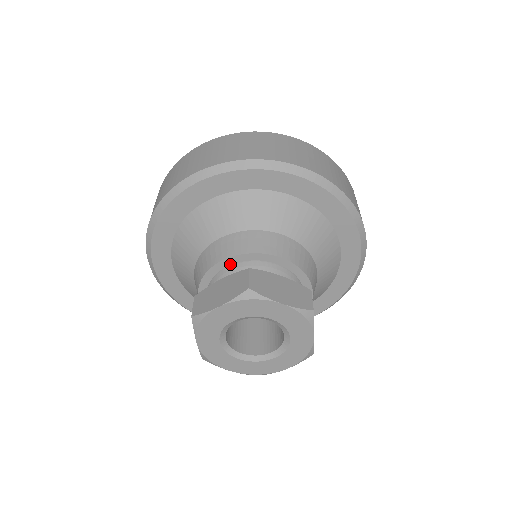
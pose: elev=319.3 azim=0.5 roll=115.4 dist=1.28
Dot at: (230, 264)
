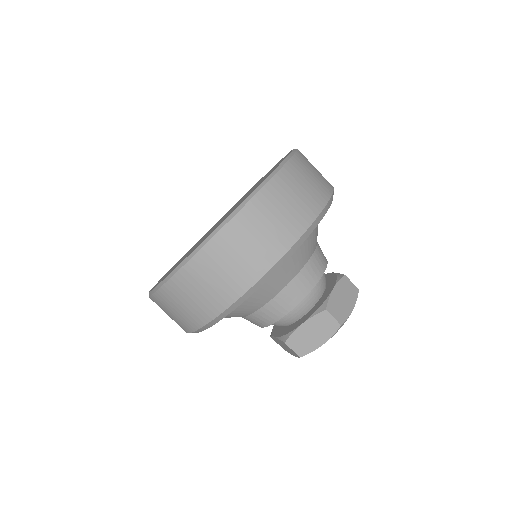
Dot at: occluded
